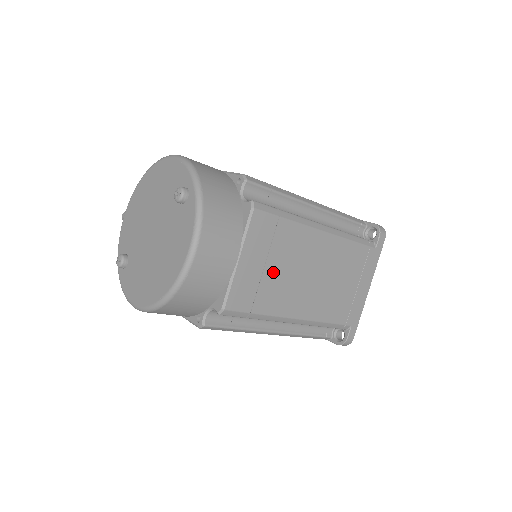
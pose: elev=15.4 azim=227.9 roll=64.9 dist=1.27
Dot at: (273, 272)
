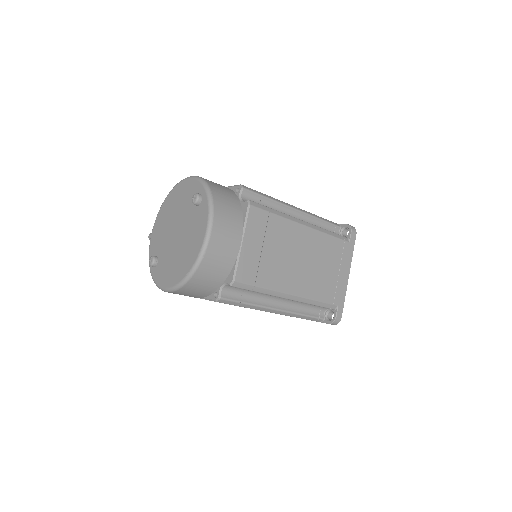
Dot at: (269, 255)
